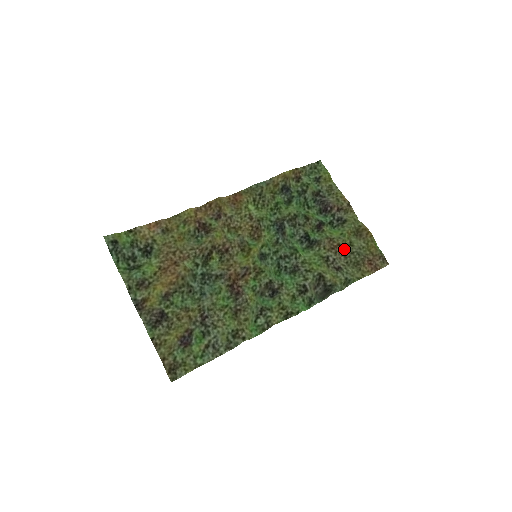
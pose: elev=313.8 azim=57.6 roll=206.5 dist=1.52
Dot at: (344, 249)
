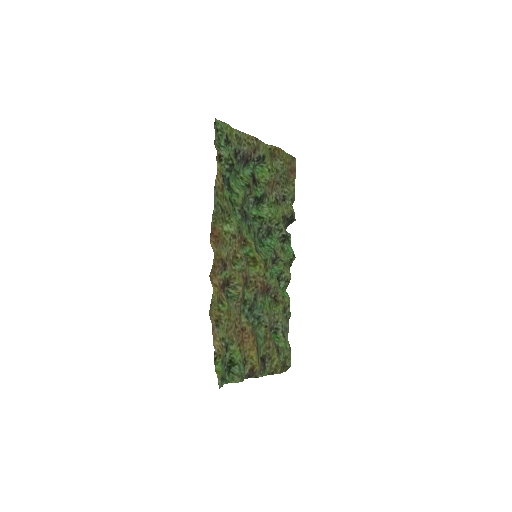
Dot at: (276, 179)
